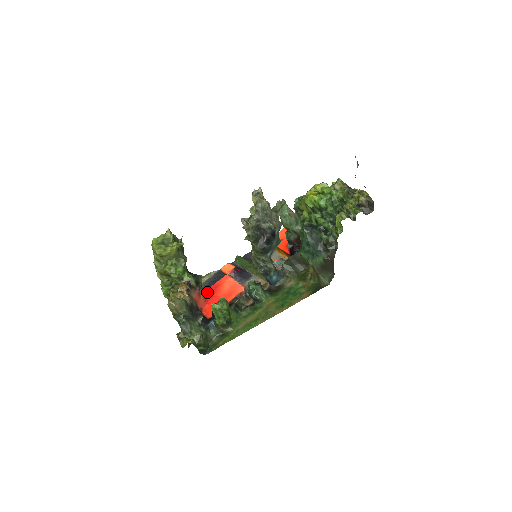
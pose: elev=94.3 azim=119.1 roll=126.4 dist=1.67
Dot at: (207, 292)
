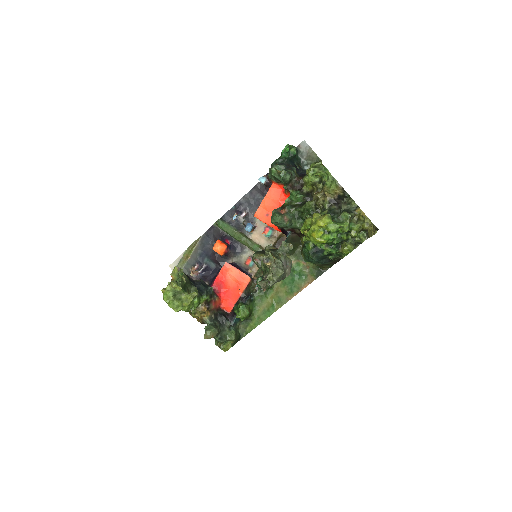
Dot at: (215, 286)
